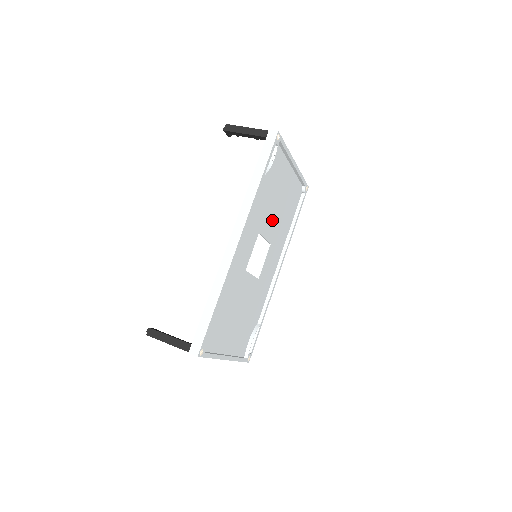
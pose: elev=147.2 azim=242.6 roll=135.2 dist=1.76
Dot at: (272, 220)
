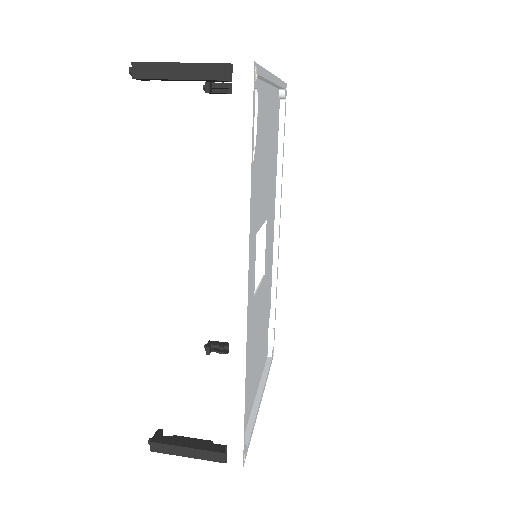
Dot at: (263, 191)
